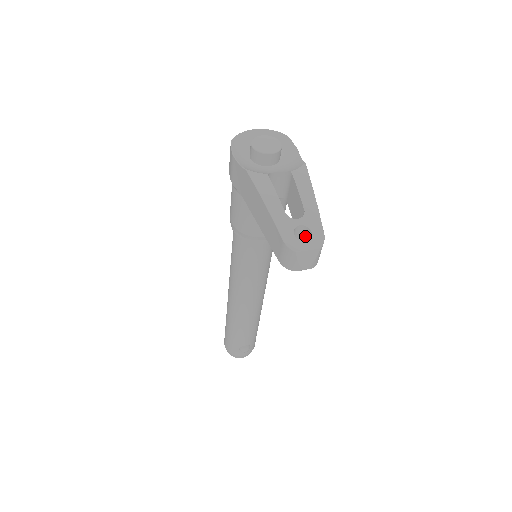
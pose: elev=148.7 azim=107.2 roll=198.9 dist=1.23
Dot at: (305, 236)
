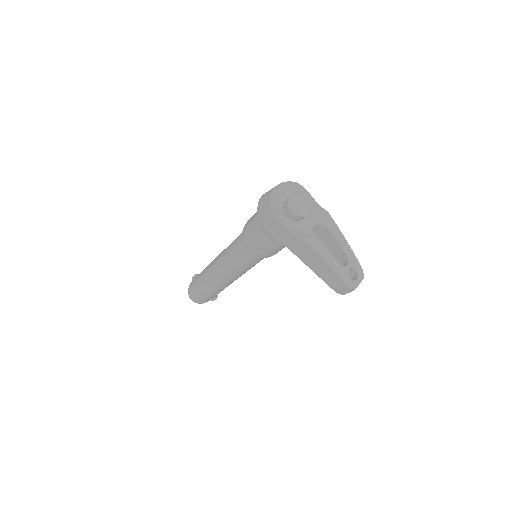
Dot at: occluded
